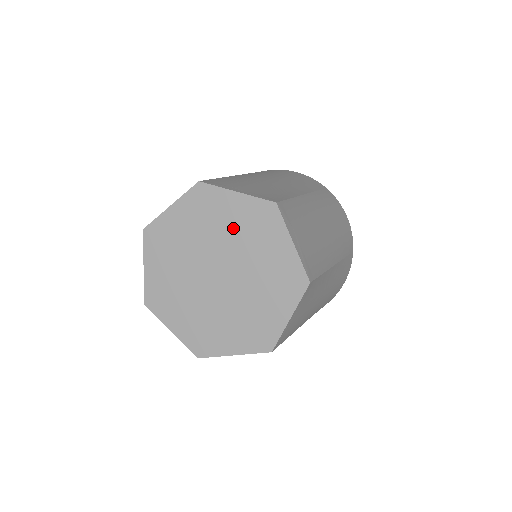
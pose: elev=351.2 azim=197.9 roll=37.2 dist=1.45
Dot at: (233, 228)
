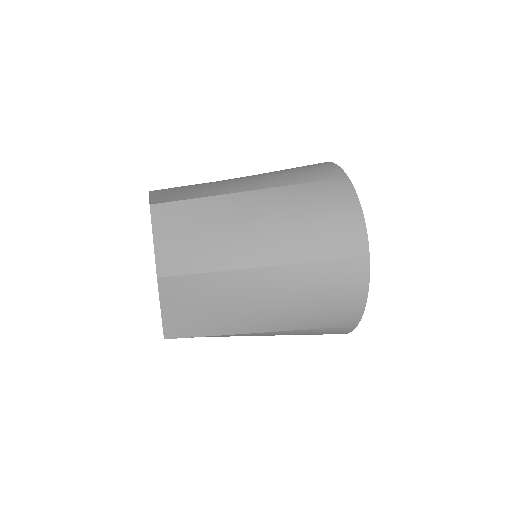
Dot at: occluded
